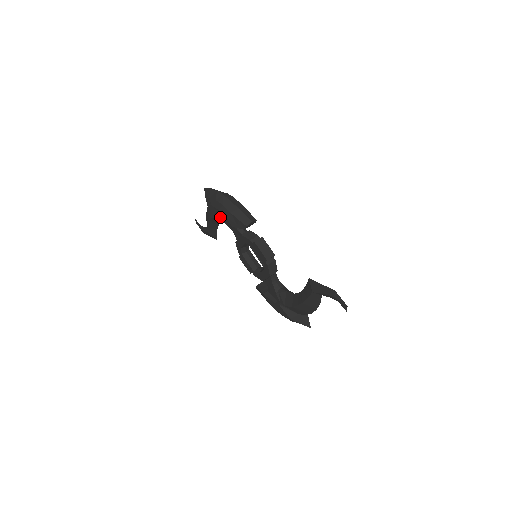
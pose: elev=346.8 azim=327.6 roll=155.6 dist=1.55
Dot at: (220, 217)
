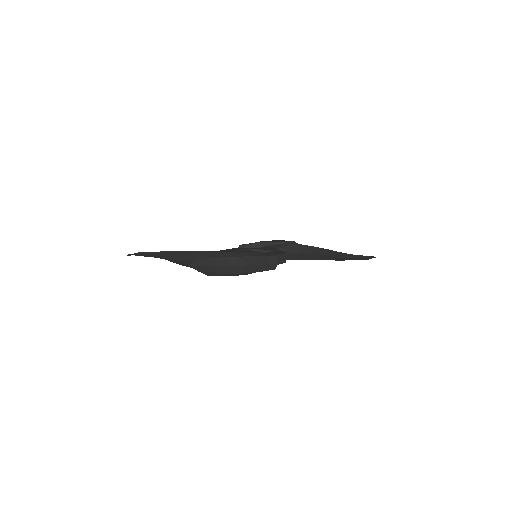
Dot at: occluded
